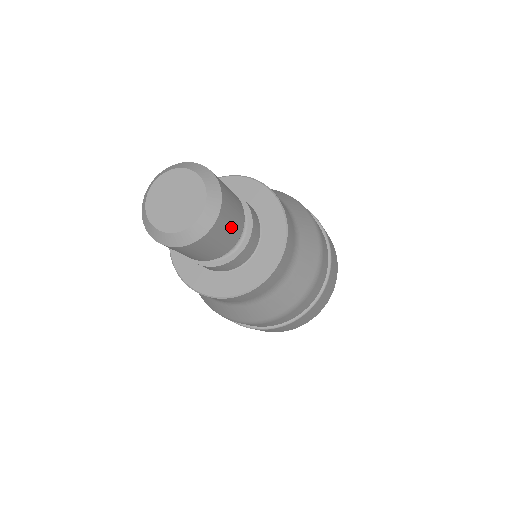
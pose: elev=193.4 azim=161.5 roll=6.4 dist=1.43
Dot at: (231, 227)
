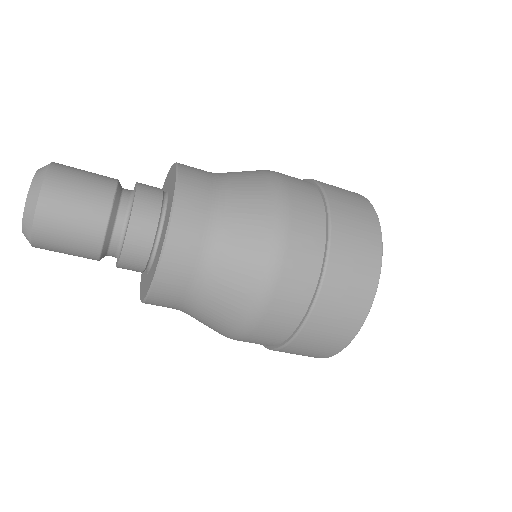
Dot at: (87, 178)
